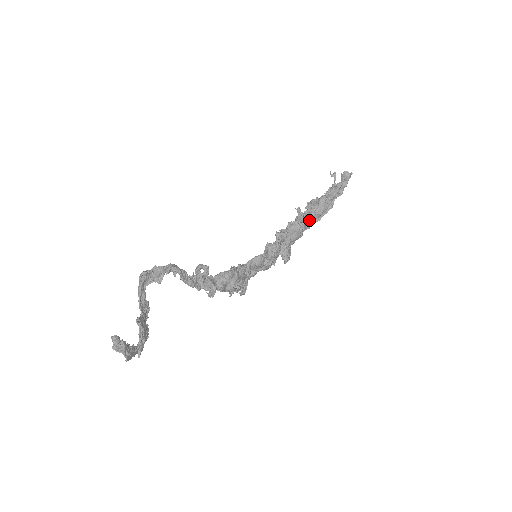
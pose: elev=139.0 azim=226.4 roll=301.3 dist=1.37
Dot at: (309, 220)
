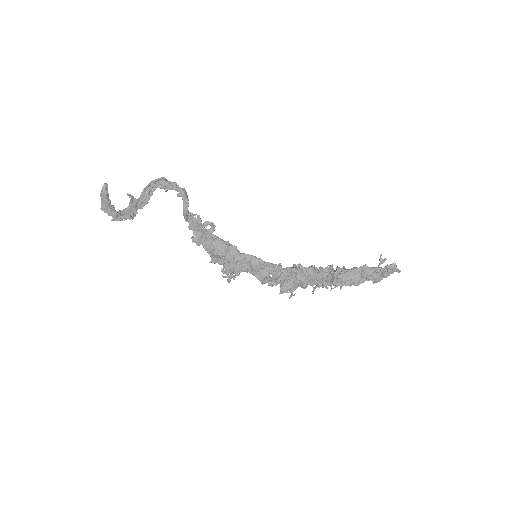
Dot at: (331, 279)
